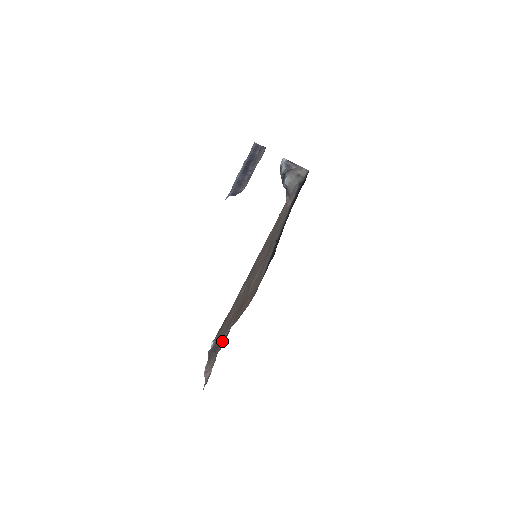
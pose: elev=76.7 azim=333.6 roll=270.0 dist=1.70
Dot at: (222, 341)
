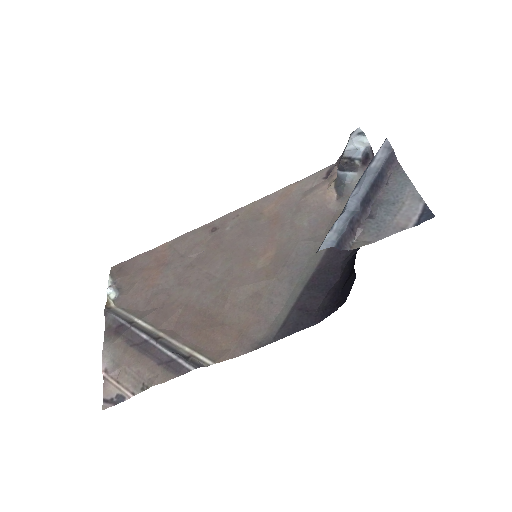
Dot at: (160, 359)
